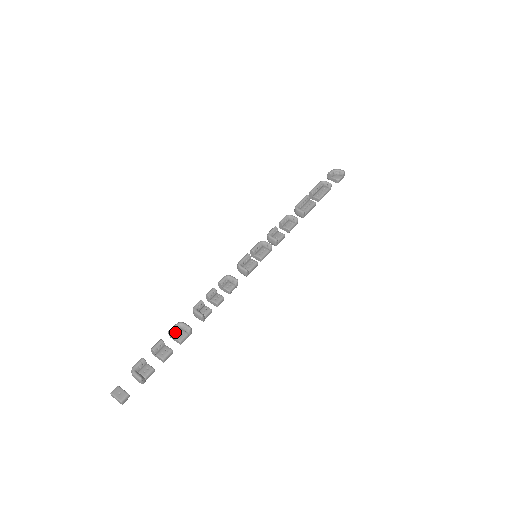
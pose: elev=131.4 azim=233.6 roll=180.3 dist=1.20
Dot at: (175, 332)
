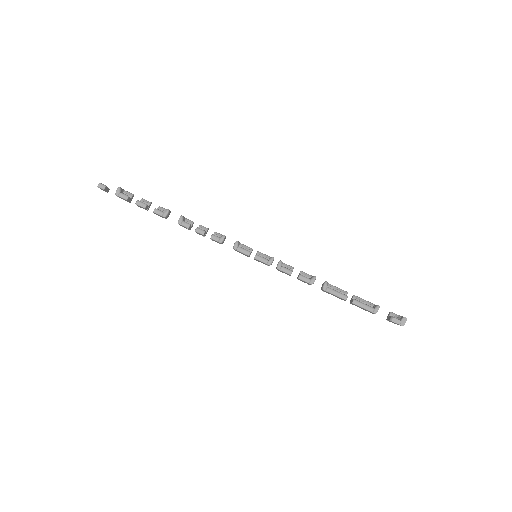
Dot at: (161, 209)
